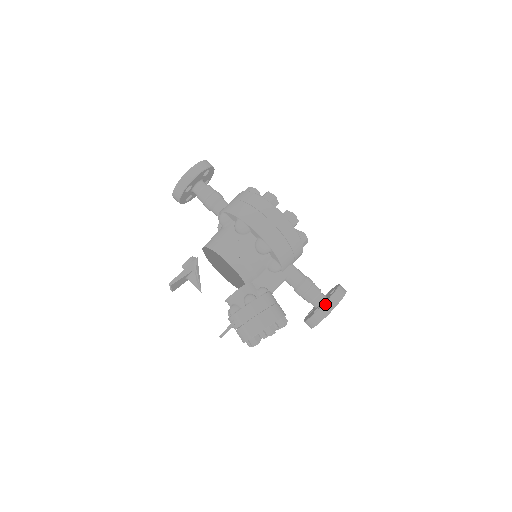
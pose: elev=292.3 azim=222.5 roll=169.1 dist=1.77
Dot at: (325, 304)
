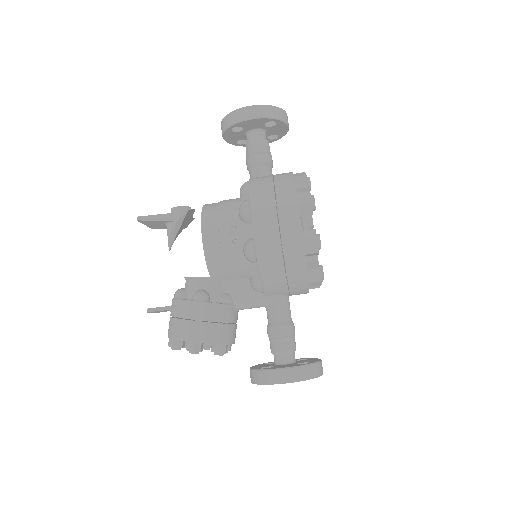
Dot at: (274, 370)
